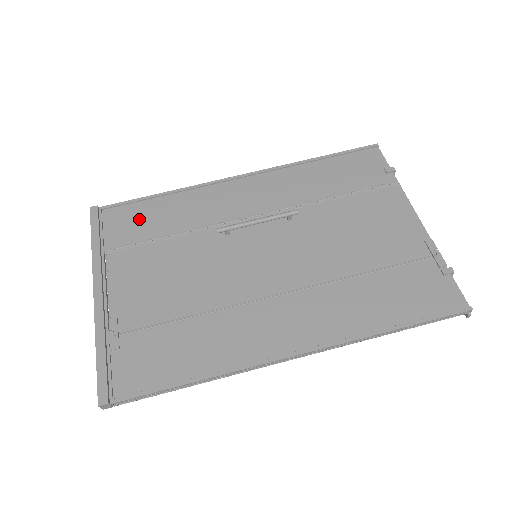
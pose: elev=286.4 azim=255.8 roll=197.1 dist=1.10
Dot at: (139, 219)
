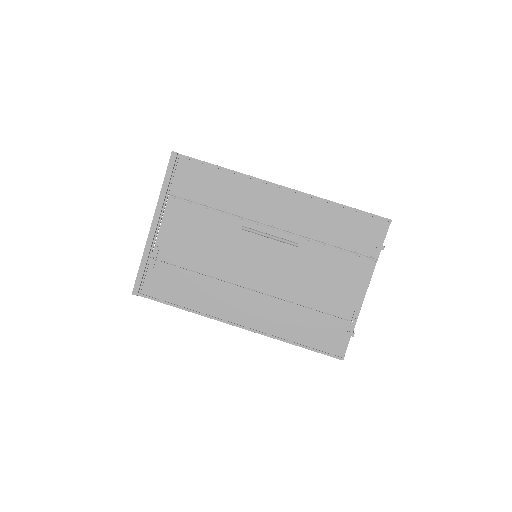
Dot at: (200, 181)
